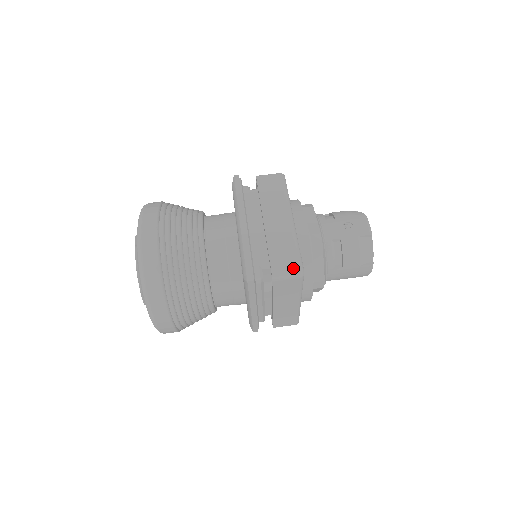
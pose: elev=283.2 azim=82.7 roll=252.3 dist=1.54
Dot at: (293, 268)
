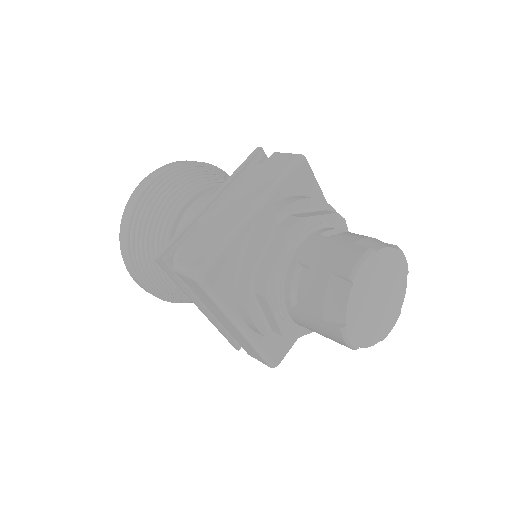
Dot at: occluded
